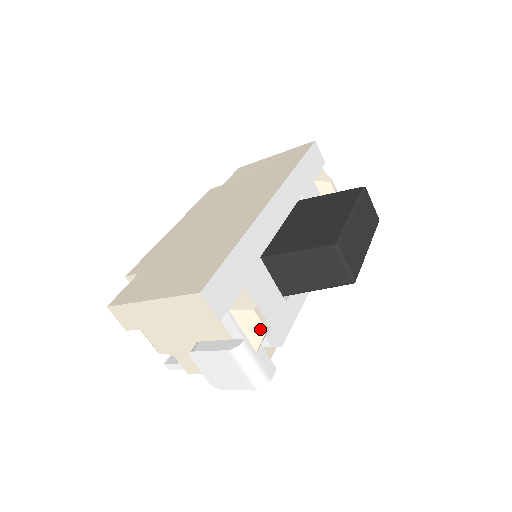
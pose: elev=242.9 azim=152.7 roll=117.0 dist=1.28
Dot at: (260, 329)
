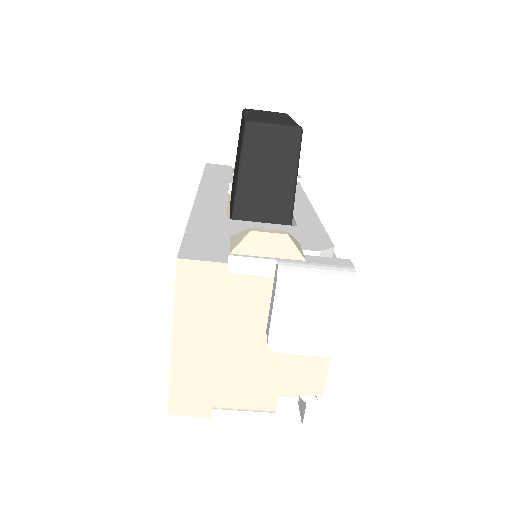
Dot at: (279, 239)
